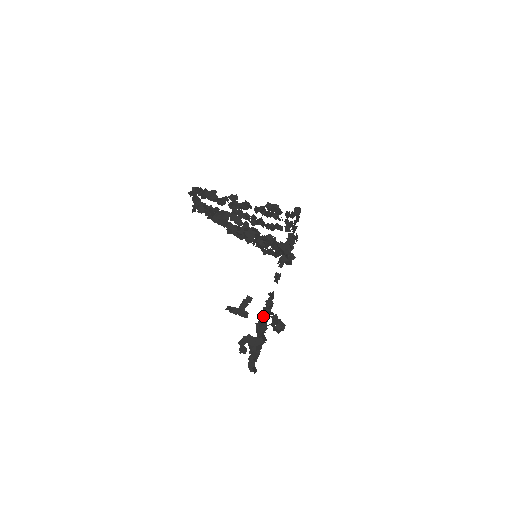
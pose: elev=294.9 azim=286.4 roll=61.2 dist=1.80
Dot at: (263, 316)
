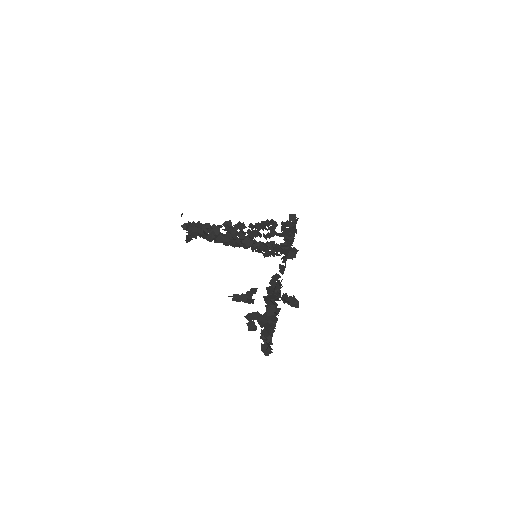
Dot at: (270, 286)
